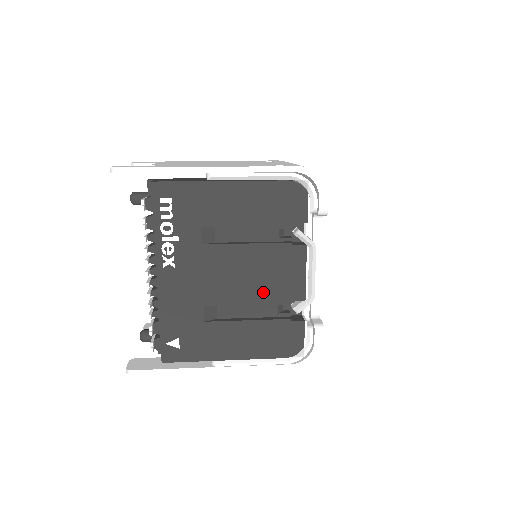
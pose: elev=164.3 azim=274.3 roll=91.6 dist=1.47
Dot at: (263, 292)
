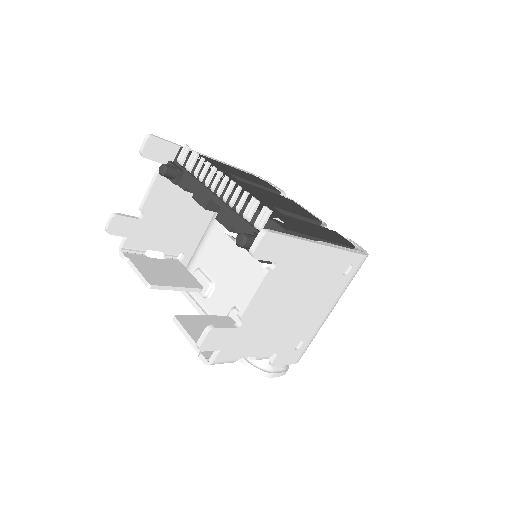
Dot at: (297, 211)
